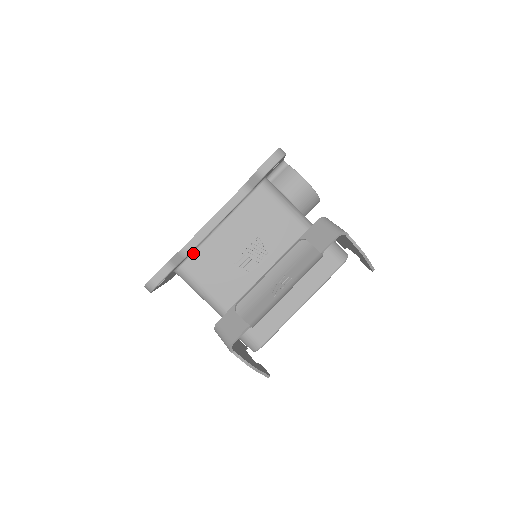
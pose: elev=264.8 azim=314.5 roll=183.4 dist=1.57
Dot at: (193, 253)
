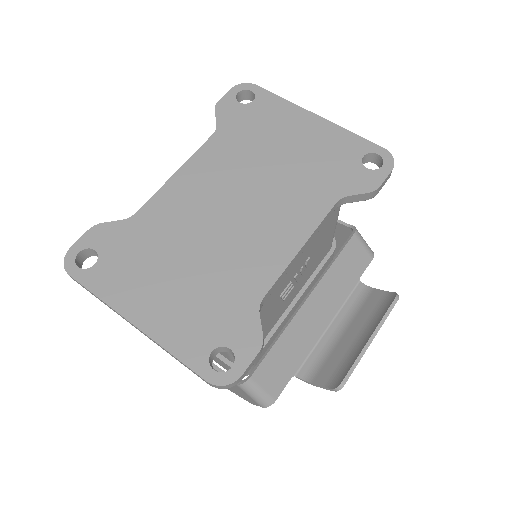
Dot at: occluded
